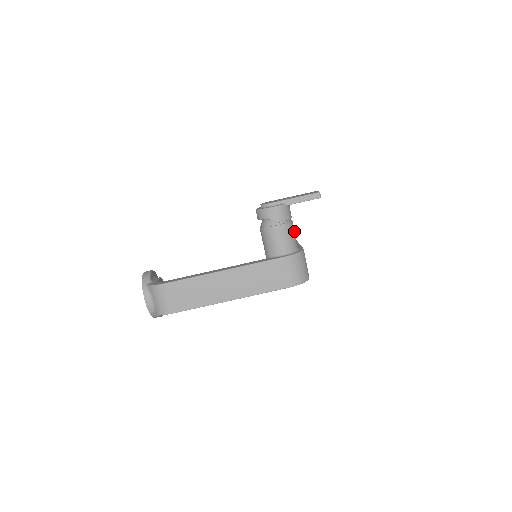
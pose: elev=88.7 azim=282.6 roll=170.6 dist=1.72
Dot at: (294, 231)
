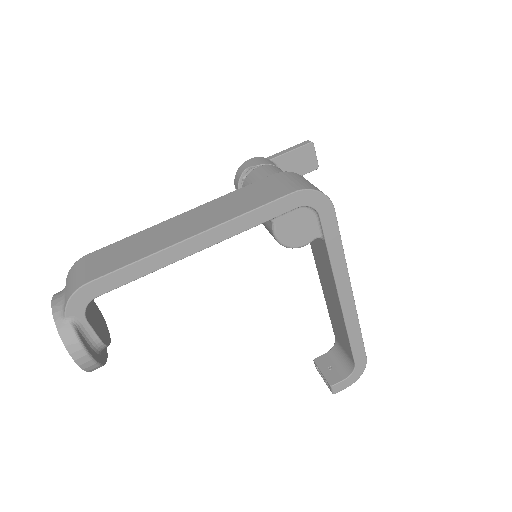
Dot at: occluded
